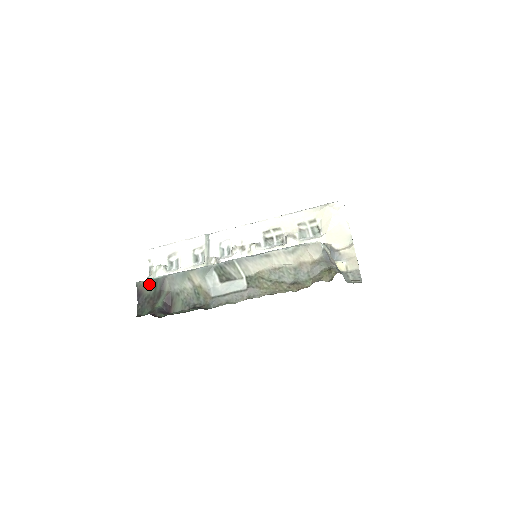
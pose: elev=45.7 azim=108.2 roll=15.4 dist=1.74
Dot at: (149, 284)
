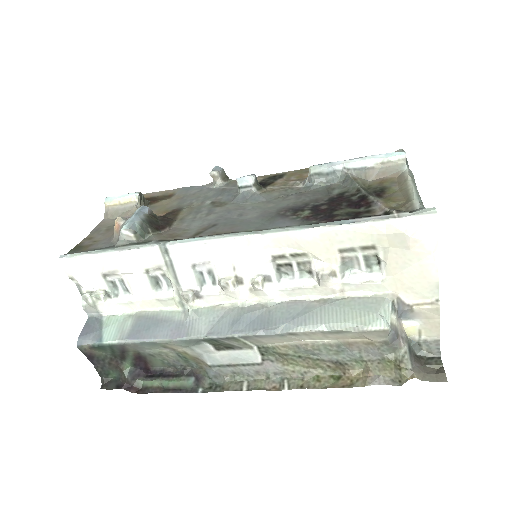
Dot at: (99, 348)
